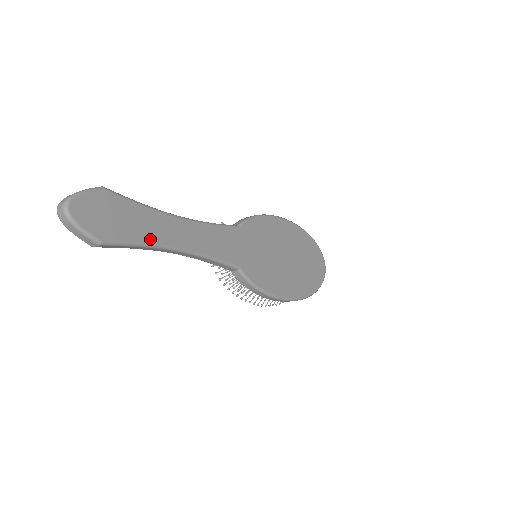
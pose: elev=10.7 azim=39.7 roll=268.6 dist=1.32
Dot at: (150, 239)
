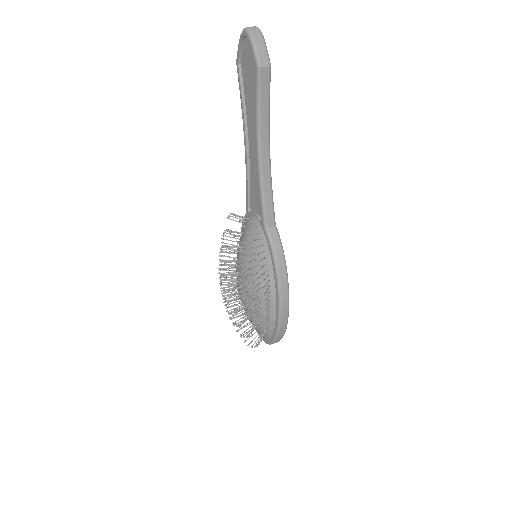
Dot at: occluded
